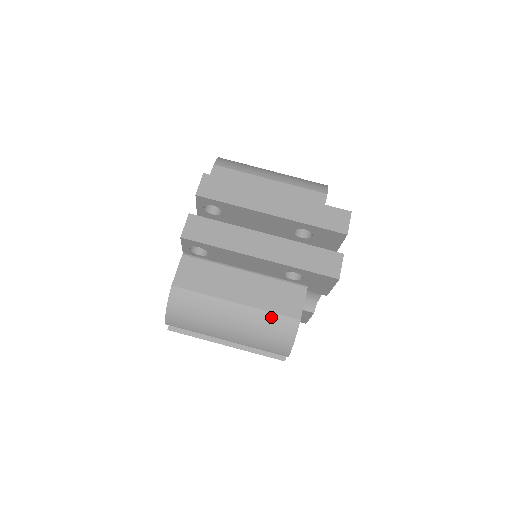
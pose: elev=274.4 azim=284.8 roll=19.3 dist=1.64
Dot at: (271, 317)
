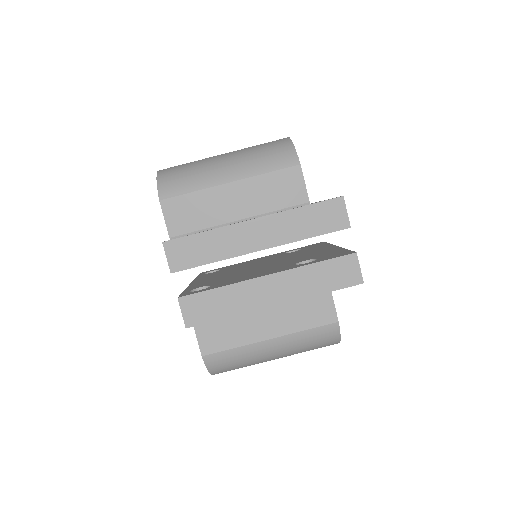
Dot at: (309, 333)
